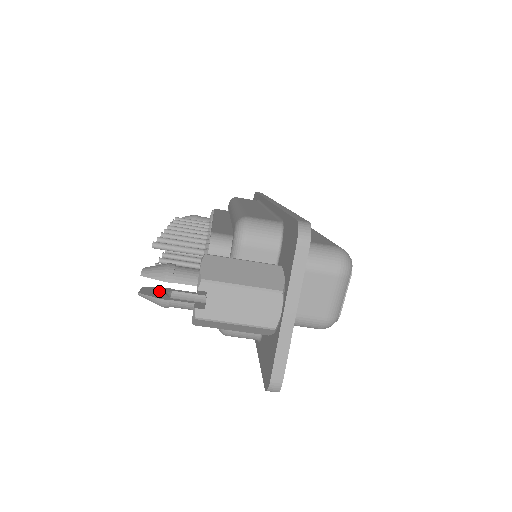
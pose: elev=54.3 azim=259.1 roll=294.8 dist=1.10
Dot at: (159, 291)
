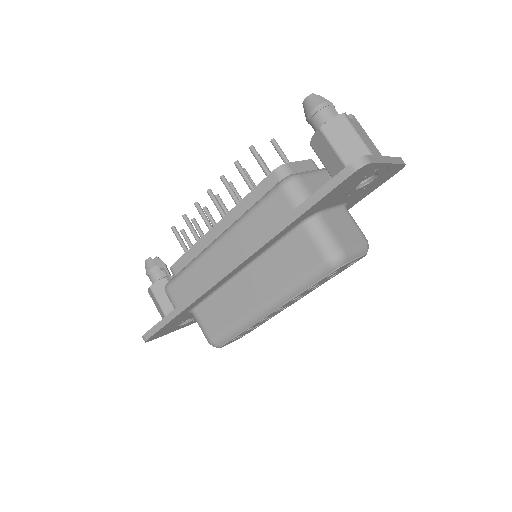
Dot at: occluded
